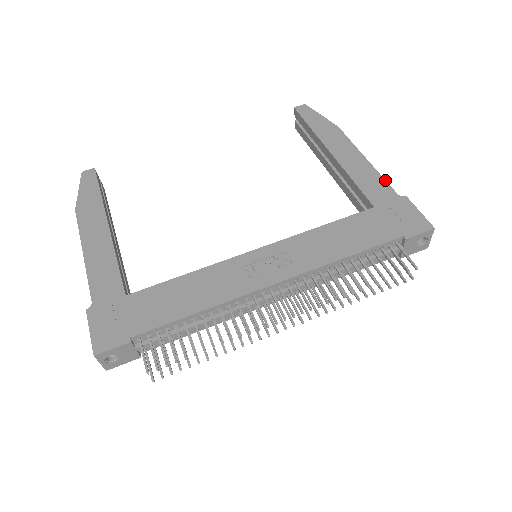
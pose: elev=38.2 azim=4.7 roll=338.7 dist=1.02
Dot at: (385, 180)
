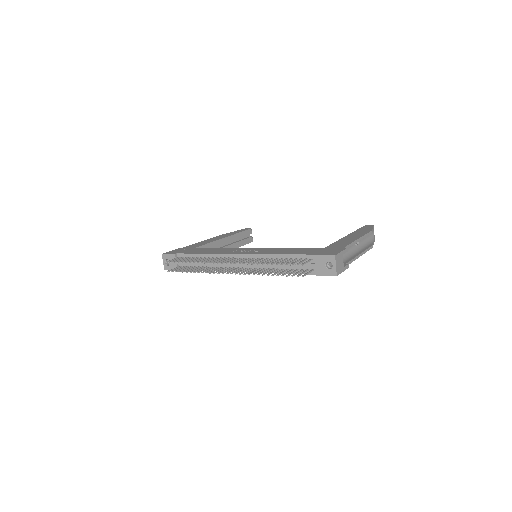
Dot at: (350, 243)
